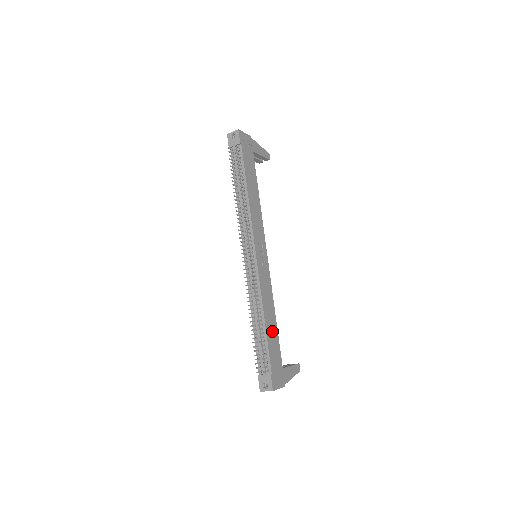
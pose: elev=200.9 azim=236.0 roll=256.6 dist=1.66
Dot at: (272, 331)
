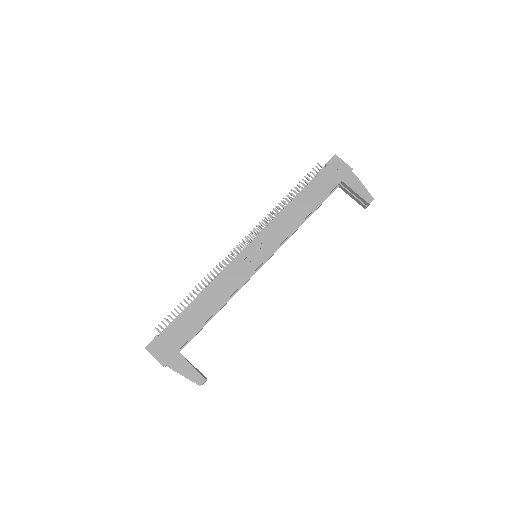
Dot at: (199, 313)
